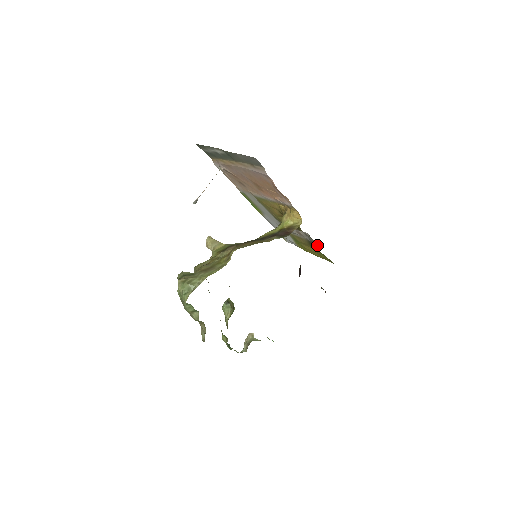
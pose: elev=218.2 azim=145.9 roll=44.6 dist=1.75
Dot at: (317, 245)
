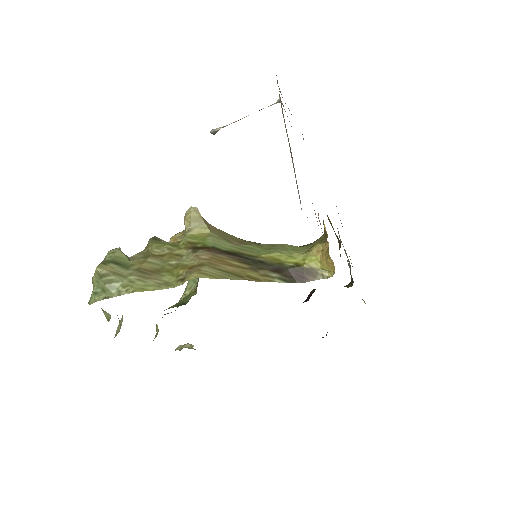
Dot at: occluded
